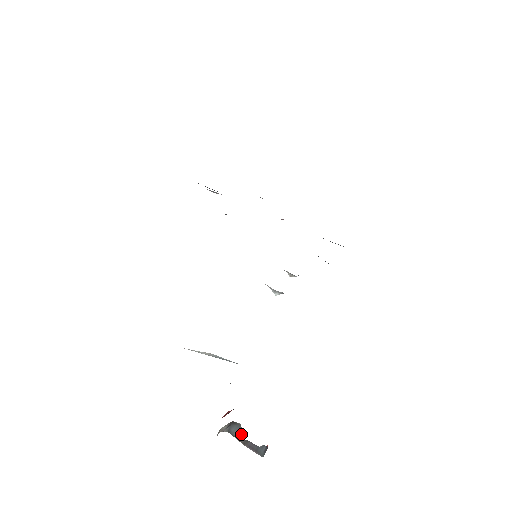
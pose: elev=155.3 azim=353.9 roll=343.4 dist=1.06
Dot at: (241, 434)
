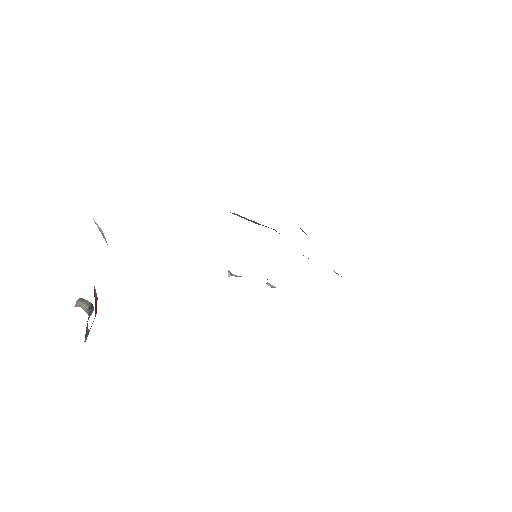
Dot at: (89, 317)
